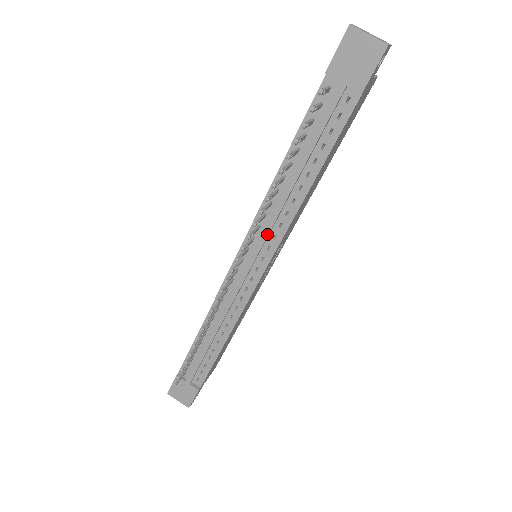
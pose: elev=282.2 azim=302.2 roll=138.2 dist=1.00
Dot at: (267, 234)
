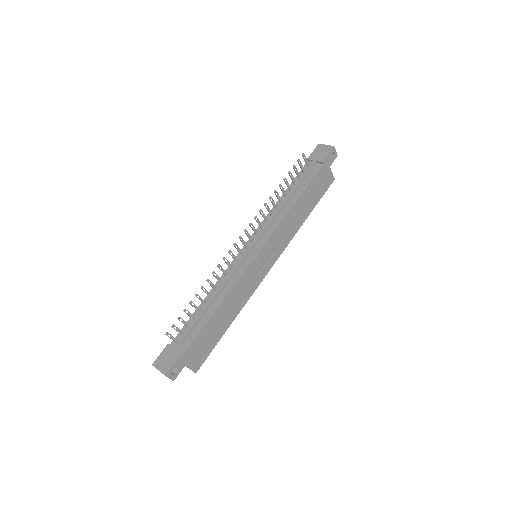
Dot at: (266, 227)
